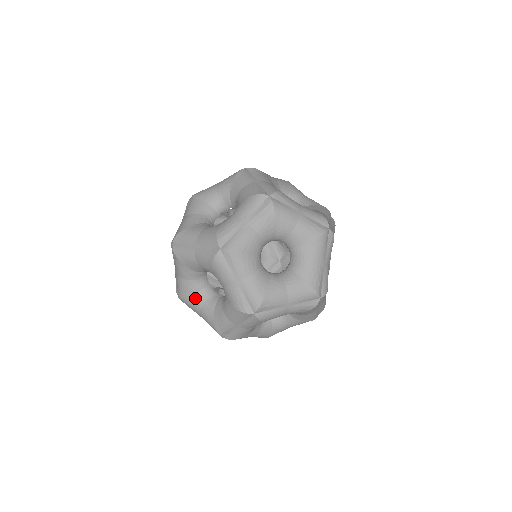
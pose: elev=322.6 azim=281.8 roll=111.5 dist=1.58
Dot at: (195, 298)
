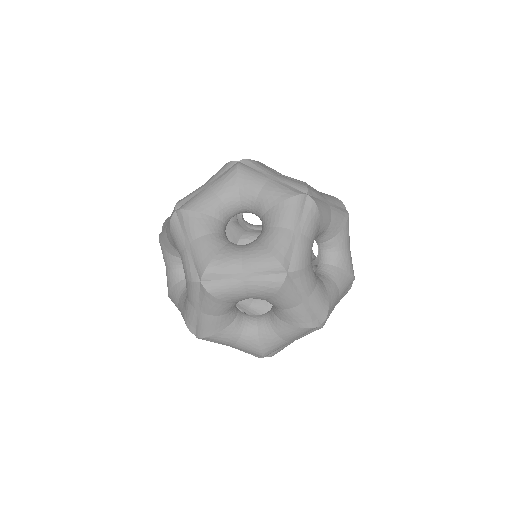
Dot at: occluded
